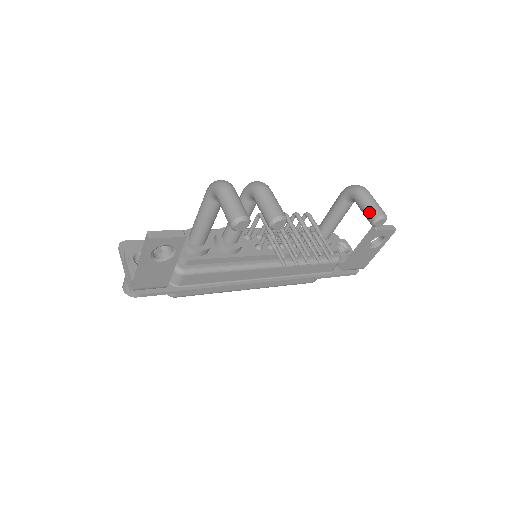
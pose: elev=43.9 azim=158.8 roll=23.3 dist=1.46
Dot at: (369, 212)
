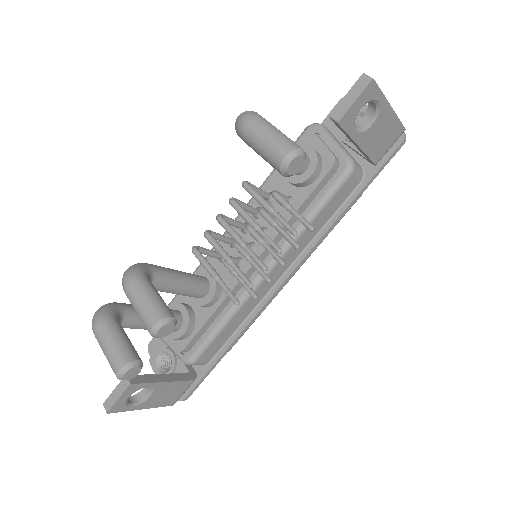
Dot at: occluded
